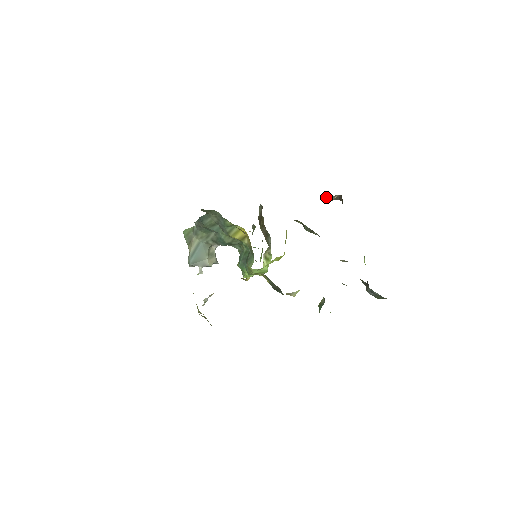
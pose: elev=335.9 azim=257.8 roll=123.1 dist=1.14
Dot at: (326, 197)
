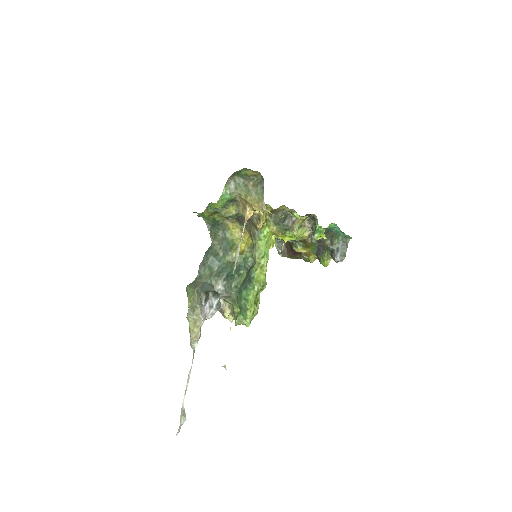
Dot at: (278, 243)
